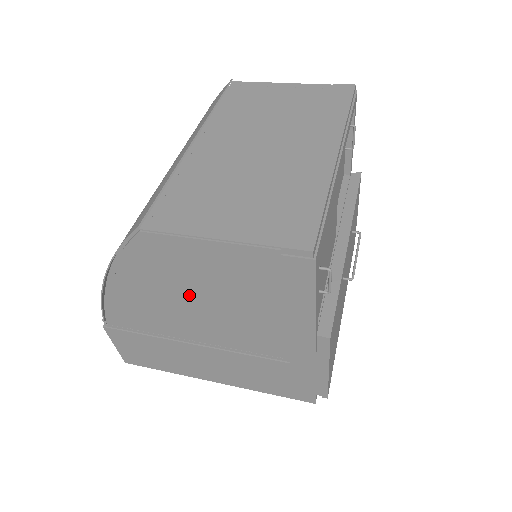
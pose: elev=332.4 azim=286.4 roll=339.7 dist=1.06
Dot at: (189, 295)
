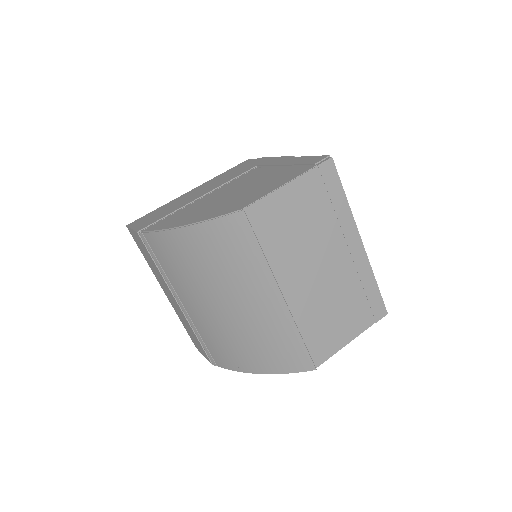
Dot at: occluded
